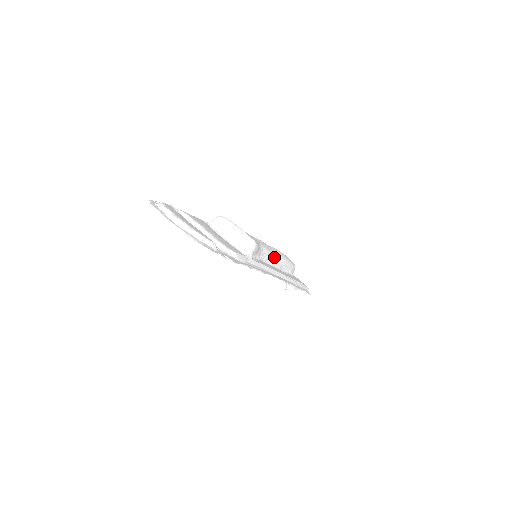
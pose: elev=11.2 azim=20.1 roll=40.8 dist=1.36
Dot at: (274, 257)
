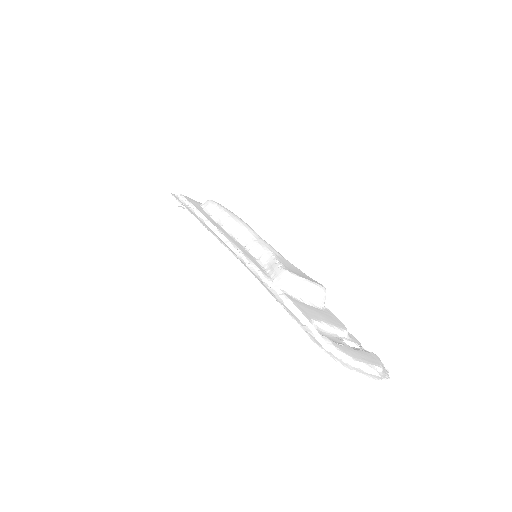
Dot at: occluded
